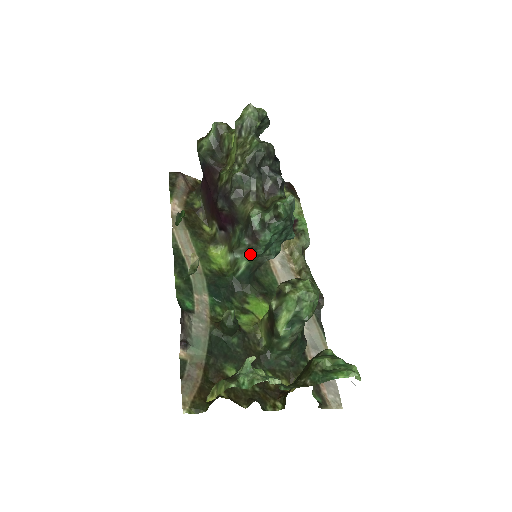
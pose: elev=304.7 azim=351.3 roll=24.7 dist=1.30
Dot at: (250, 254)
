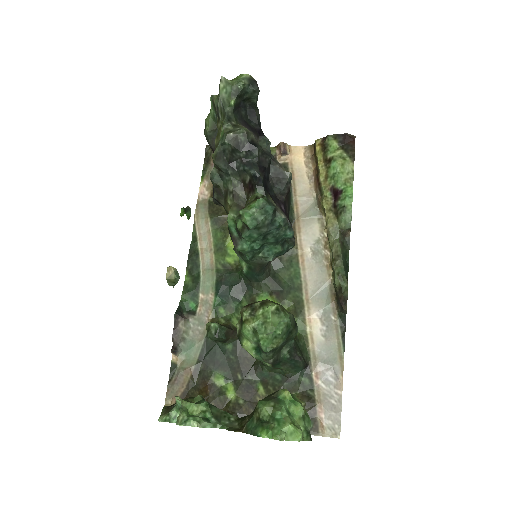
Dot at: (242, 258)
